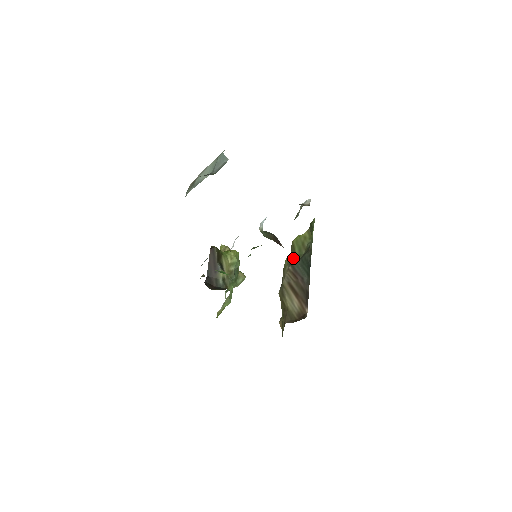
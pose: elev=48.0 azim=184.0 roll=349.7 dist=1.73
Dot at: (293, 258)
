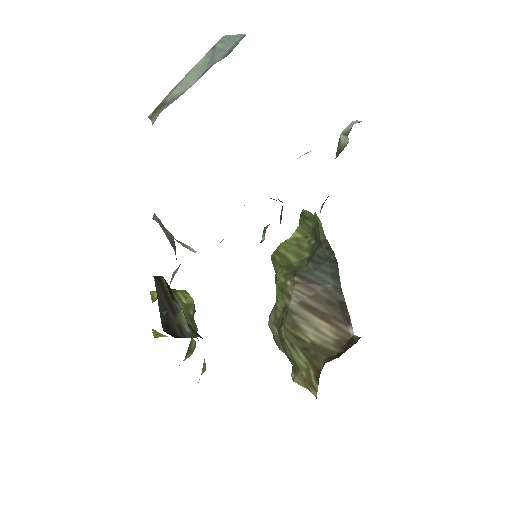
Dot at: (292, 268)
